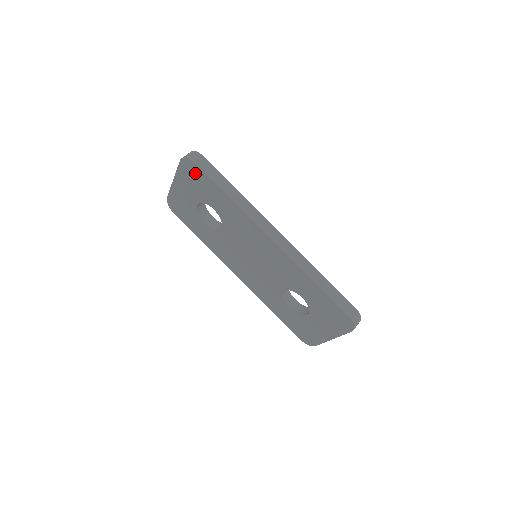
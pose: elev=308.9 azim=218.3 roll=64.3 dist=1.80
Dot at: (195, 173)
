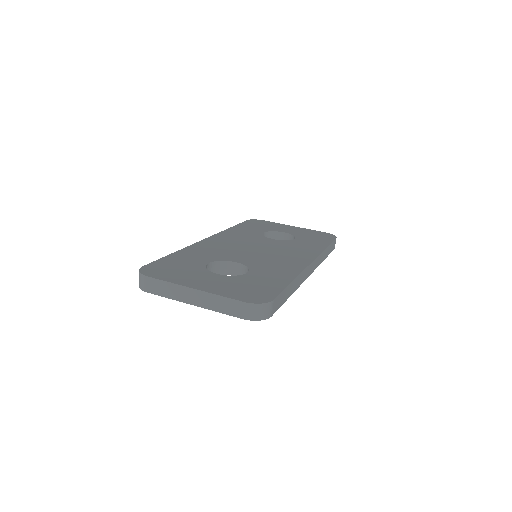
Dot at: occluded
